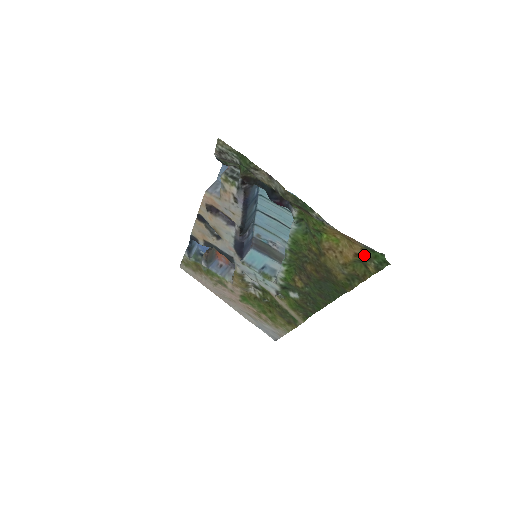
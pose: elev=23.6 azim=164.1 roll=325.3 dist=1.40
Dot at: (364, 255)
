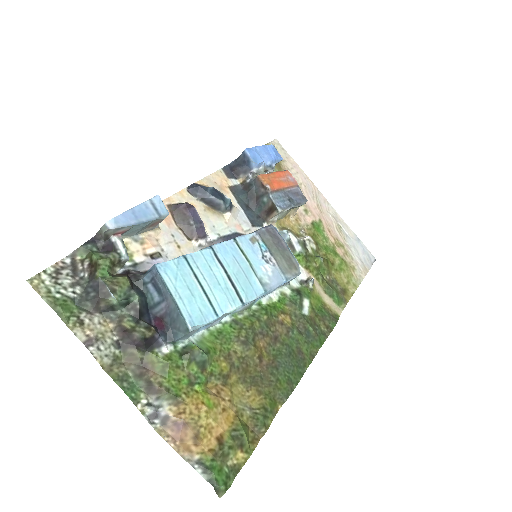
Dot at: (222, 450)
